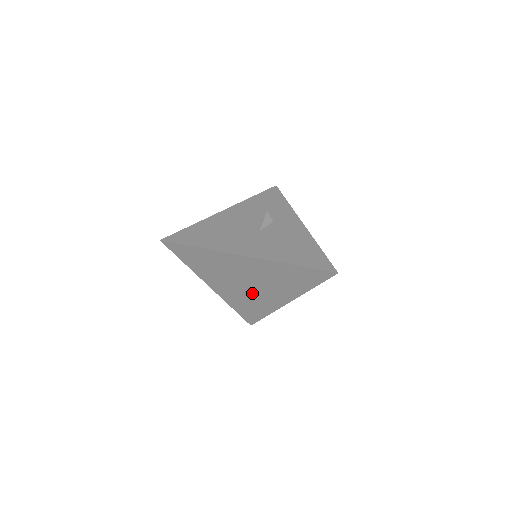
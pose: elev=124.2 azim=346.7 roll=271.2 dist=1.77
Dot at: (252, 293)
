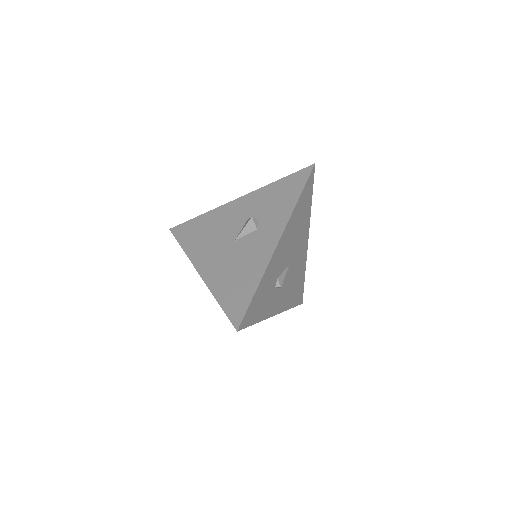
Dot at: occluded
